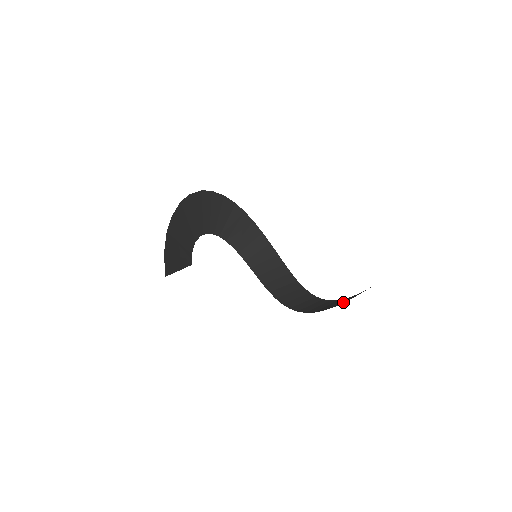
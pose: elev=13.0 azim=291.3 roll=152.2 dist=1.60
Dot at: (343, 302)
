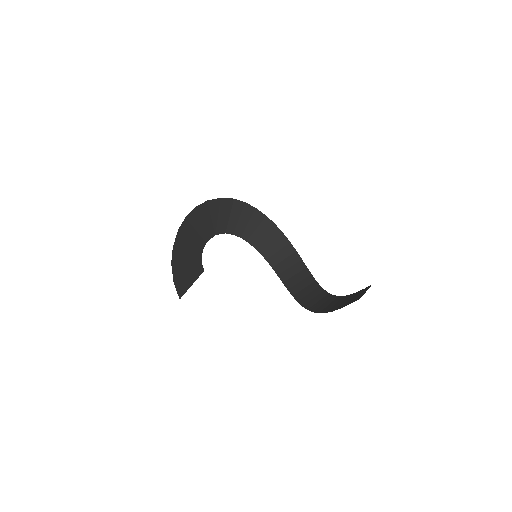
Dot at: (325, 310)
